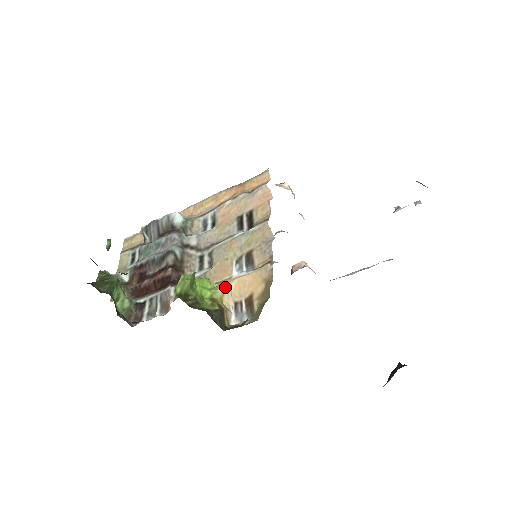
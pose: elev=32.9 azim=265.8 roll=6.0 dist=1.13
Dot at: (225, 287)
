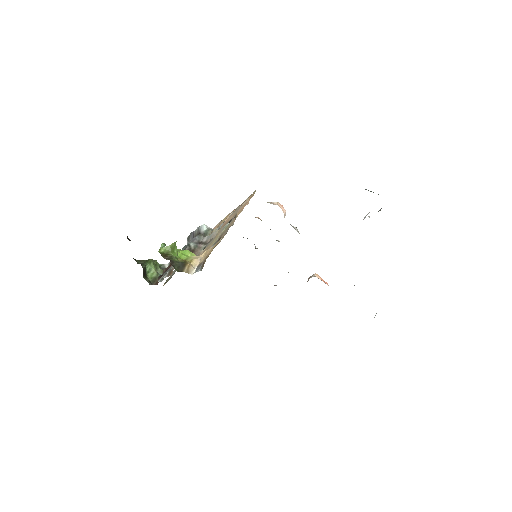
Dot at: (199, 256)
